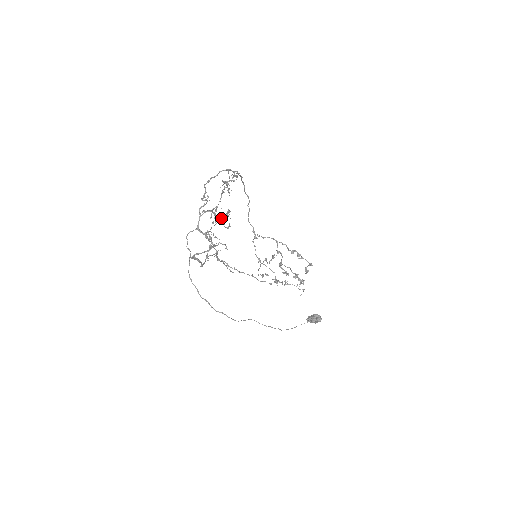
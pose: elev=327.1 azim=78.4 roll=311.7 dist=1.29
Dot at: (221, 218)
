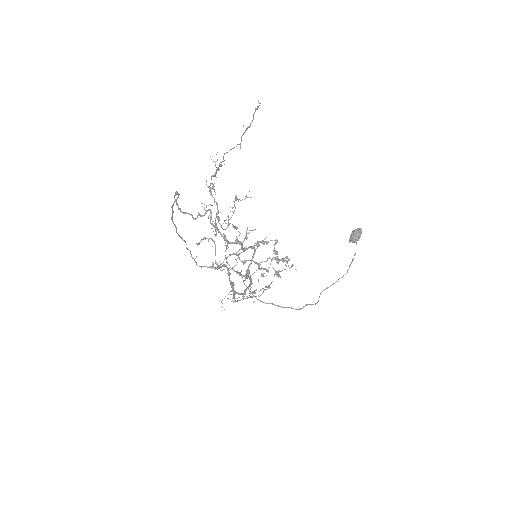
Dot at: (228, 221)
